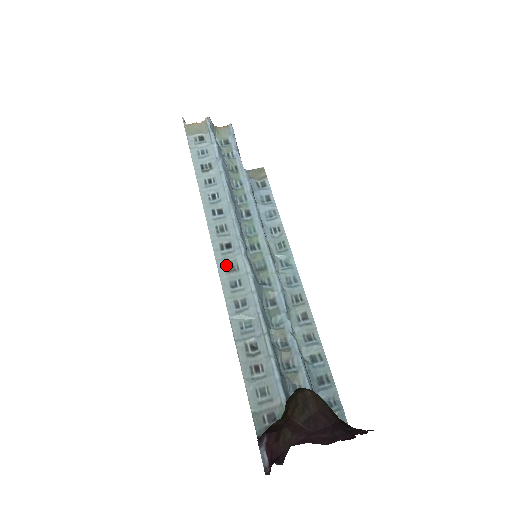
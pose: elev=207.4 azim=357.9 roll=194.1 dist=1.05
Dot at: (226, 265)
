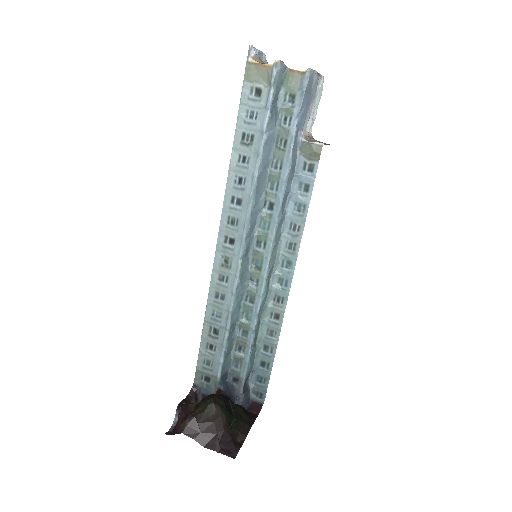
Dot at: (222, 258)
